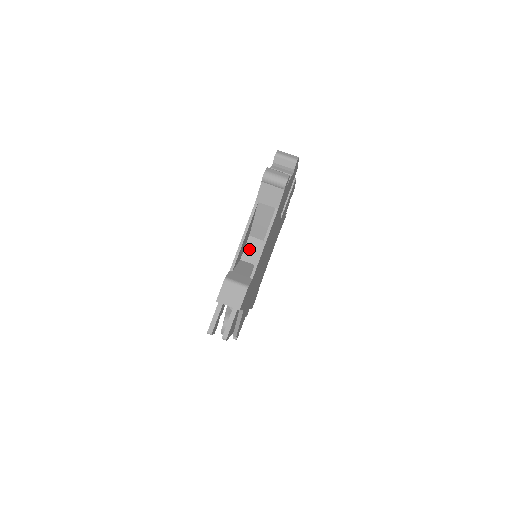
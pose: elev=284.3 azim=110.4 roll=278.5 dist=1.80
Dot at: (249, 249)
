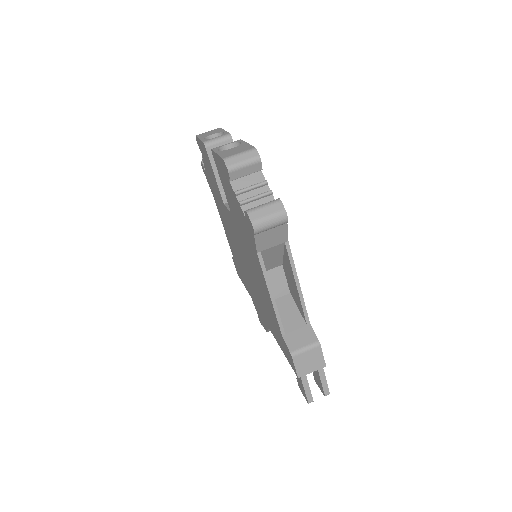
Dot at: (271, 285)
